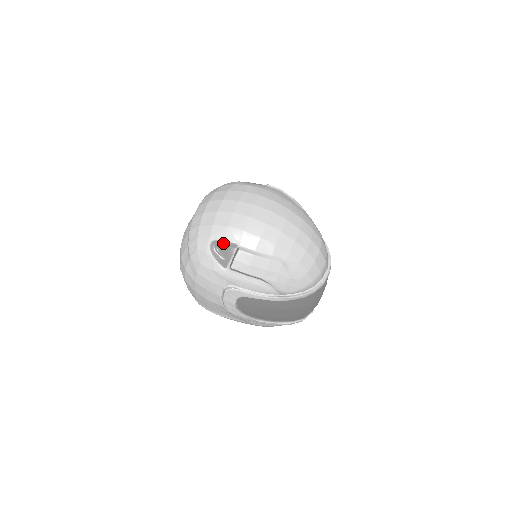
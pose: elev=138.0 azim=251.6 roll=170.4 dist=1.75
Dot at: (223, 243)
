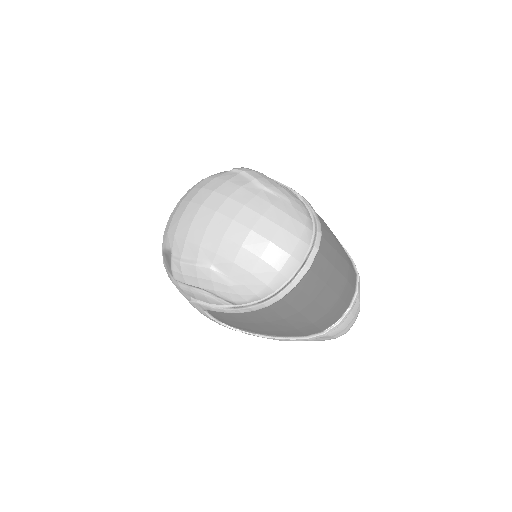
Dot at: (166, 252)
